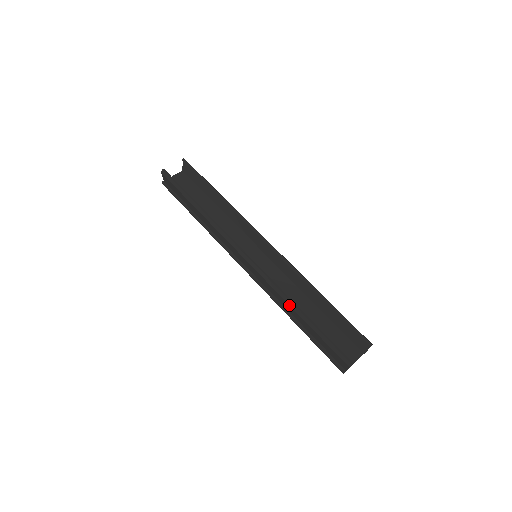
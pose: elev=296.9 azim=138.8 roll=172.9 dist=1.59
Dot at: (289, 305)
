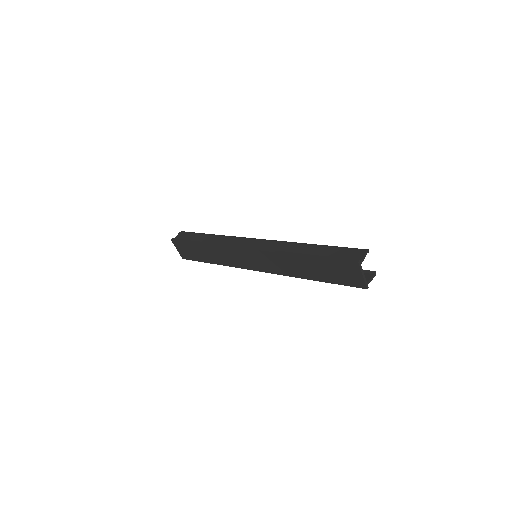
Dot at: (301, 244)
